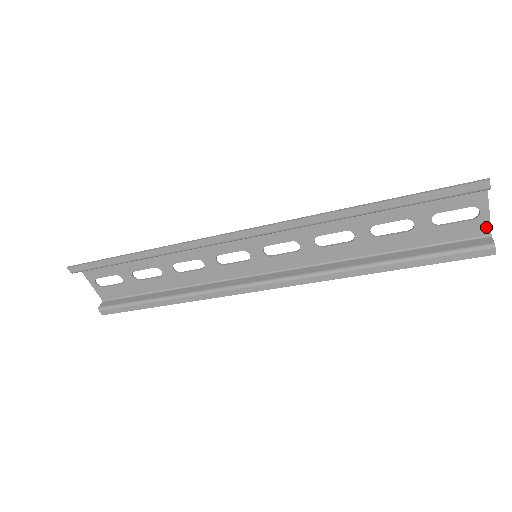
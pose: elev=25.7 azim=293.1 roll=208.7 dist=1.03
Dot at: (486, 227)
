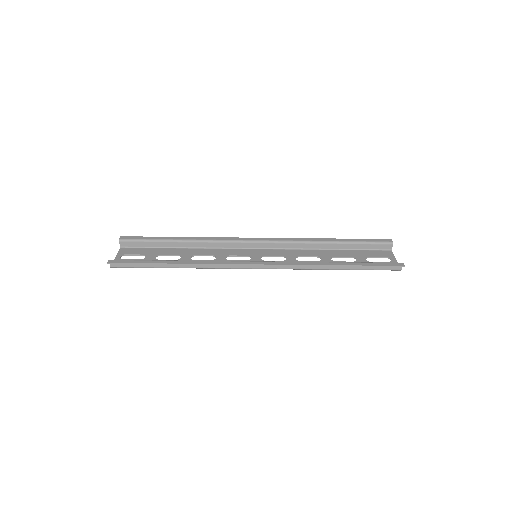
Dot at: occluded
